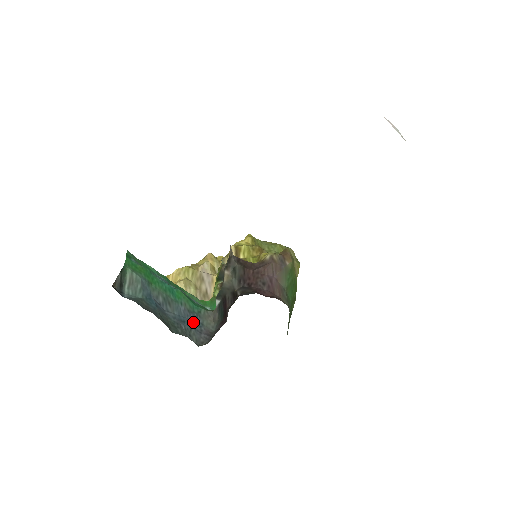
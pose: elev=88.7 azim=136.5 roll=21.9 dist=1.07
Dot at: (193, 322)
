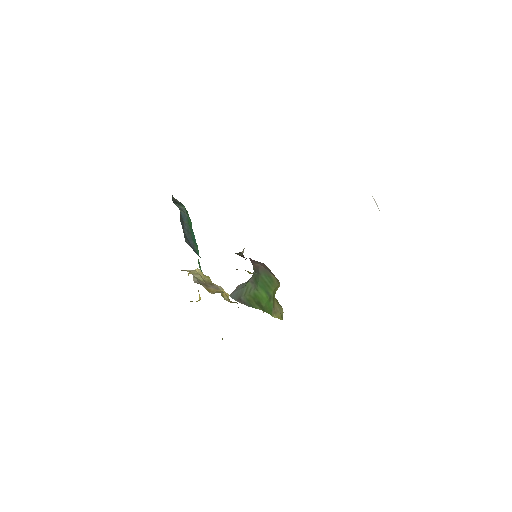
Dot at: occluded
